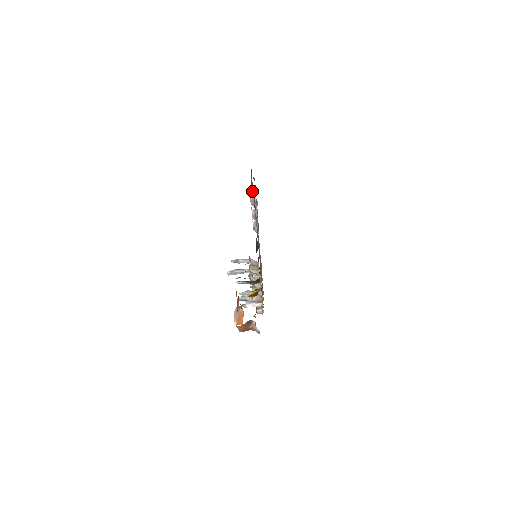
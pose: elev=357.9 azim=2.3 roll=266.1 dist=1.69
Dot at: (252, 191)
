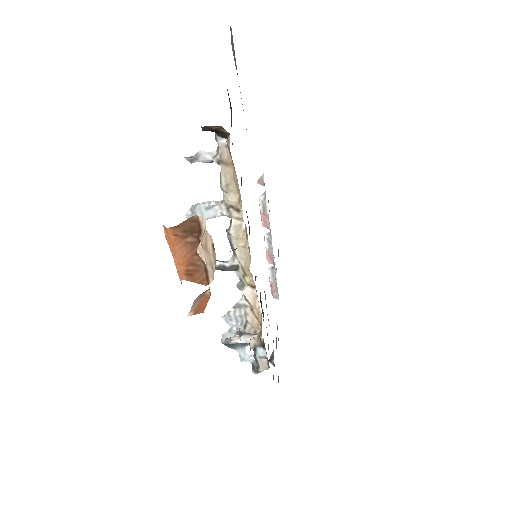
Dot at: (262, 194)
